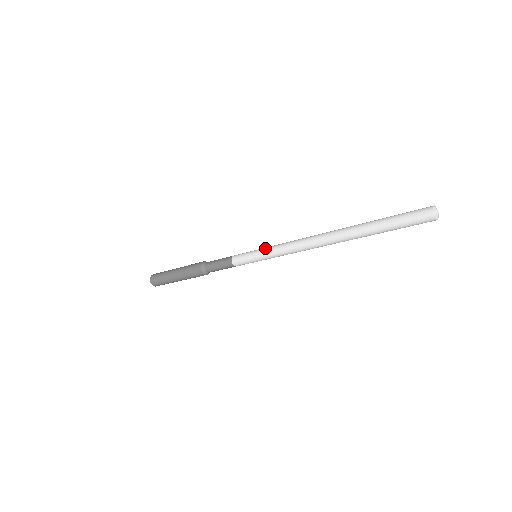
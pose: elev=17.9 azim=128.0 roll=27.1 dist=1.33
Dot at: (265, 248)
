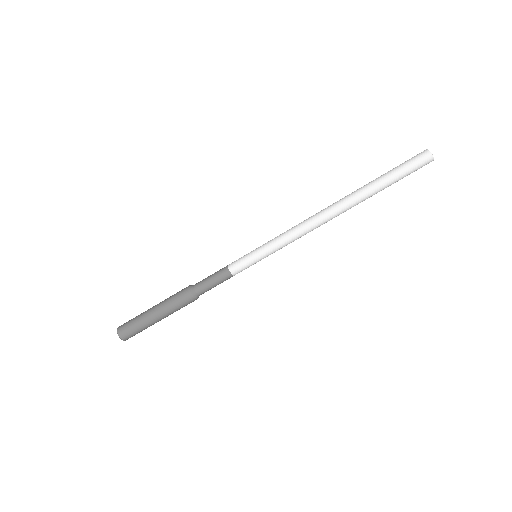
Dot at: occluded
